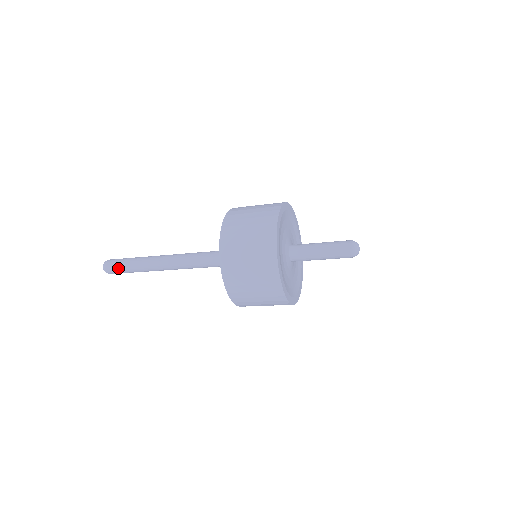
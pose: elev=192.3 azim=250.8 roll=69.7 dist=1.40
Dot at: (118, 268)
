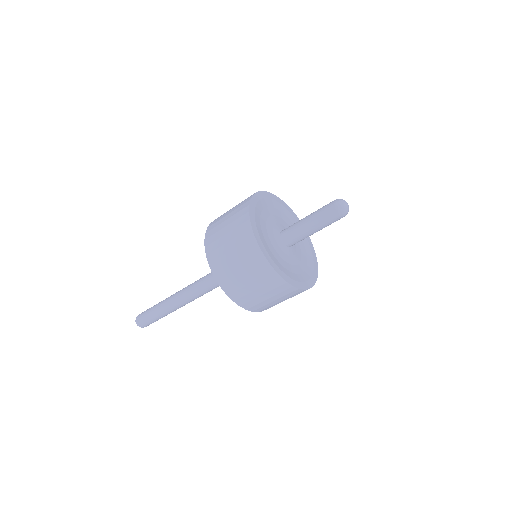
Dot at: (146, 318)
